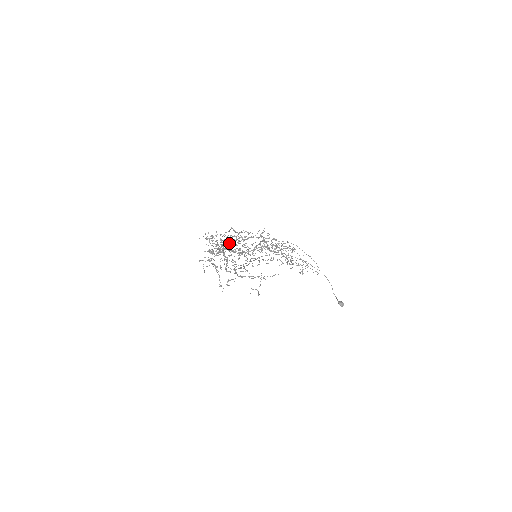
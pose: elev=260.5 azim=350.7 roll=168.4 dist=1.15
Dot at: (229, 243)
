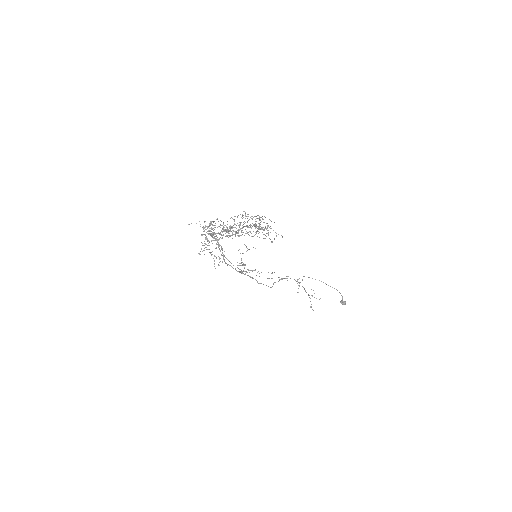
Dot at: occluded
